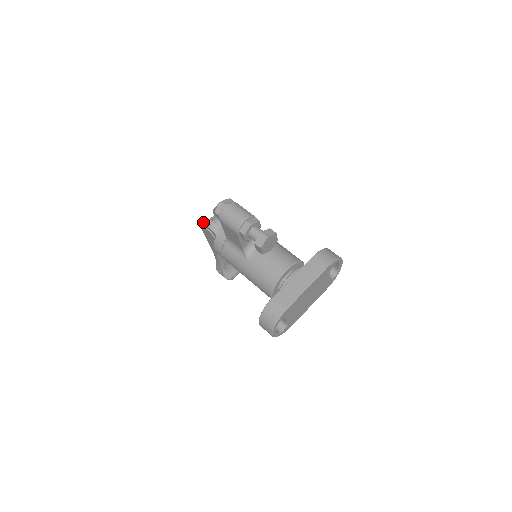
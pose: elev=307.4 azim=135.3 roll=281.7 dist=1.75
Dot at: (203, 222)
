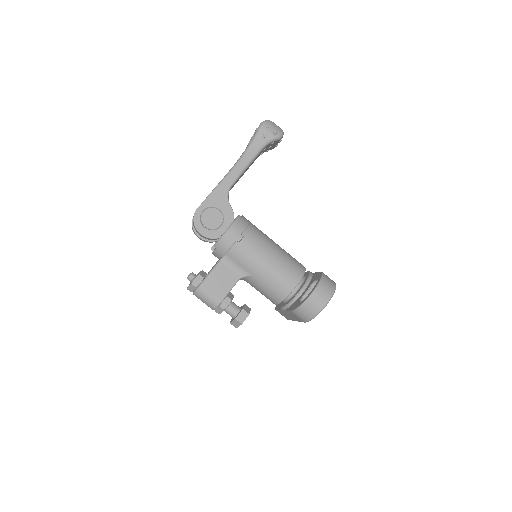
Dot at: (194, 233)
